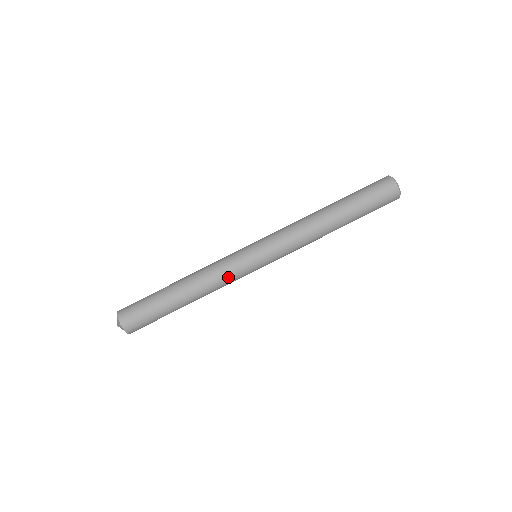
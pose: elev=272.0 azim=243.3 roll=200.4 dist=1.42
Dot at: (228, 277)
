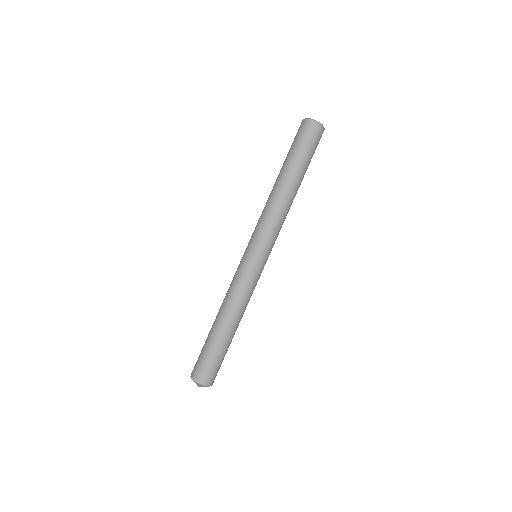
Dot at: occluded
